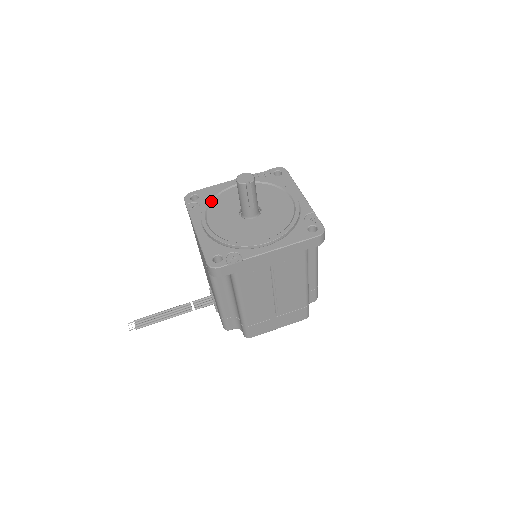
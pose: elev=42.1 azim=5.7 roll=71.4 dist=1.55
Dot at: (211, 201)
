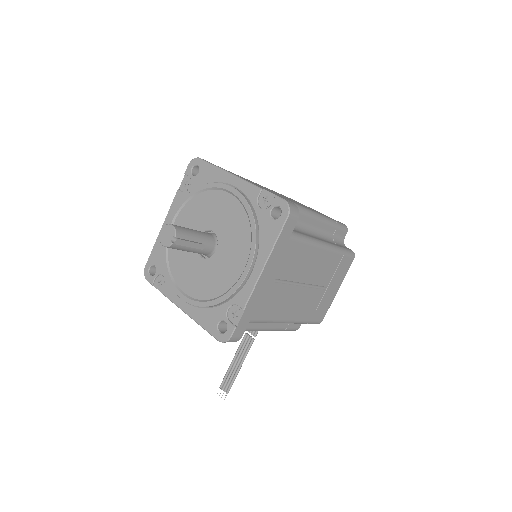
Dot at: (167, 263)
